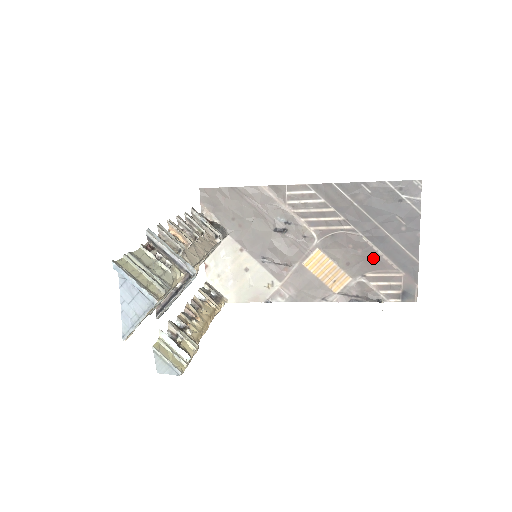
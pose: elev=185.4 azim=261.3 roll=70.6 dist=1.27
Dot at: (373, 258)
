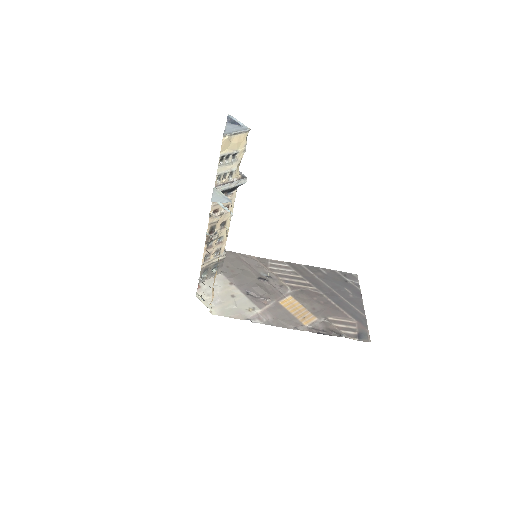
Dot at: (332, 308)
